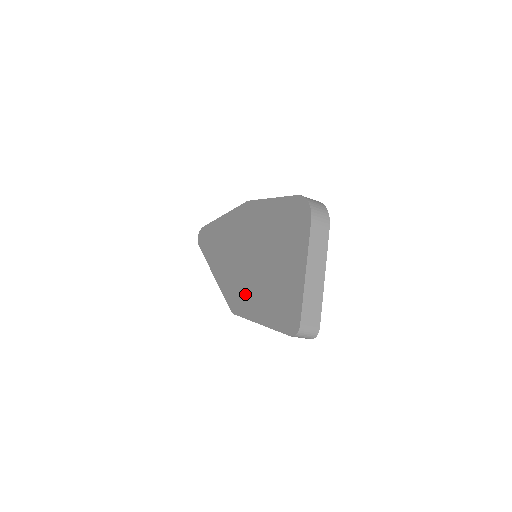
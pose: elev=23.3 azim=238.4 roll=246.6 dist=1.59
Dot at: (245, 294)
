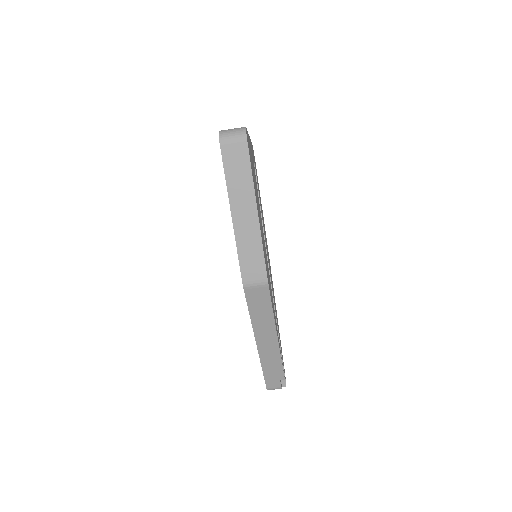
Dot at: occluded
